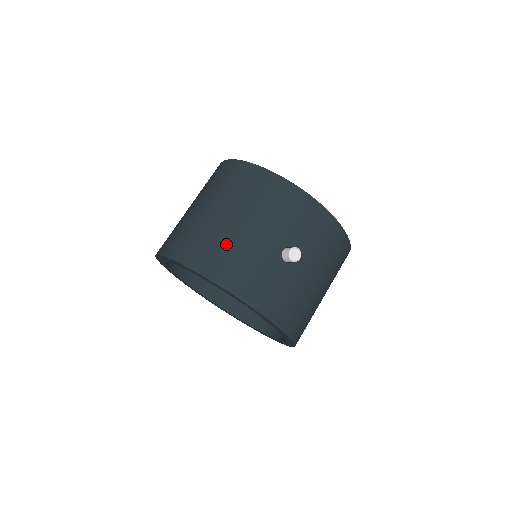
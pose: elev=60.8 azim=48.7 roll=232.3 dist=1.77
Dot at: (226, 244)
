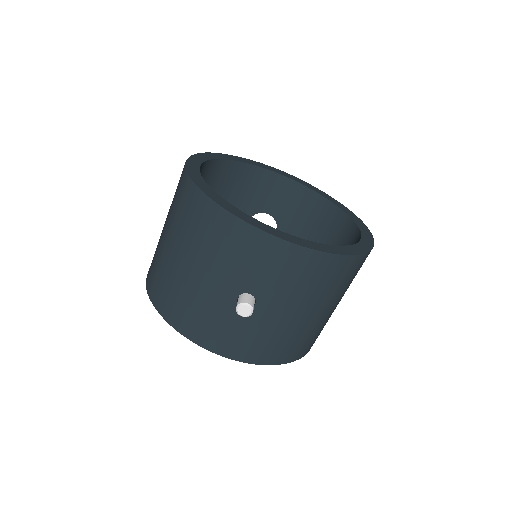
Dot at: (179, 290)
